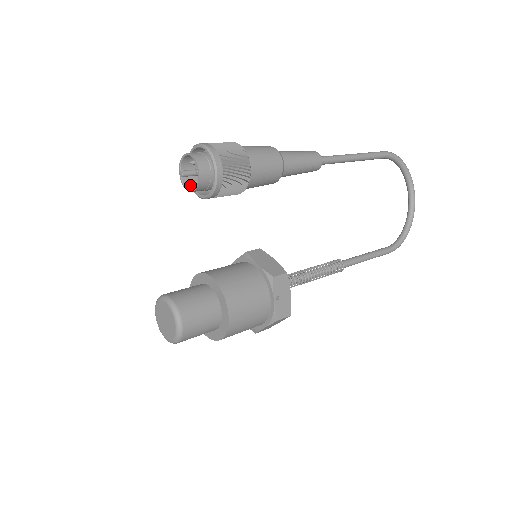
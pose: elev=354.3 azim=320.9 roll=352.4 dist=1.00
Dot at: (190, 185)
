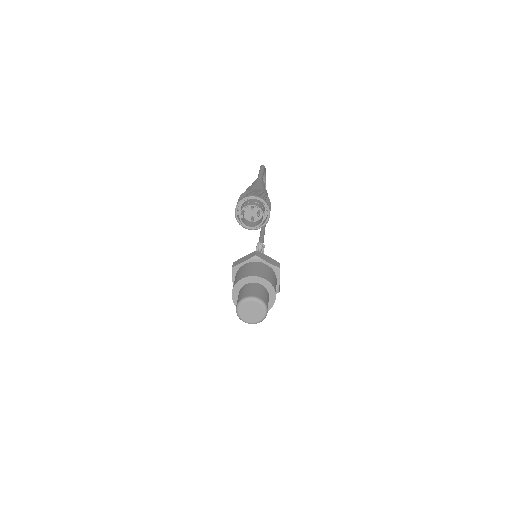
Dot at: (245, 223)
